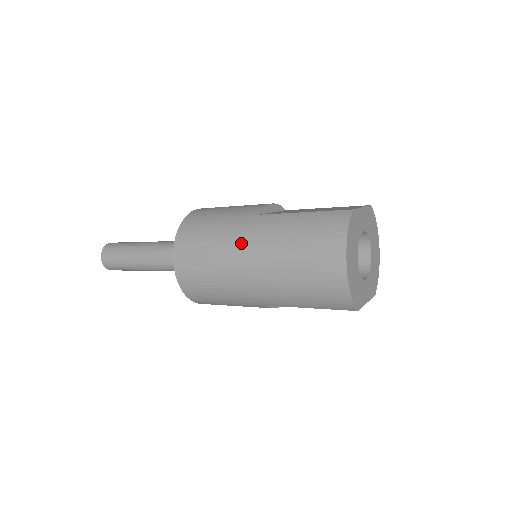
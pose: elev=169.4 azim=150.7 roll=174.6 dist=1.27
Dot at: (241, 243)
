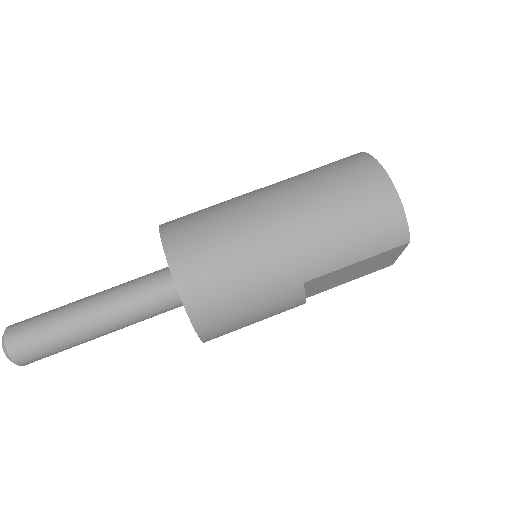
Dot at: (260, 206)
